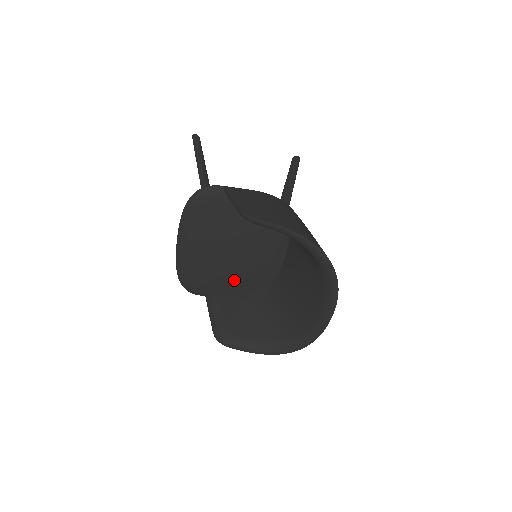
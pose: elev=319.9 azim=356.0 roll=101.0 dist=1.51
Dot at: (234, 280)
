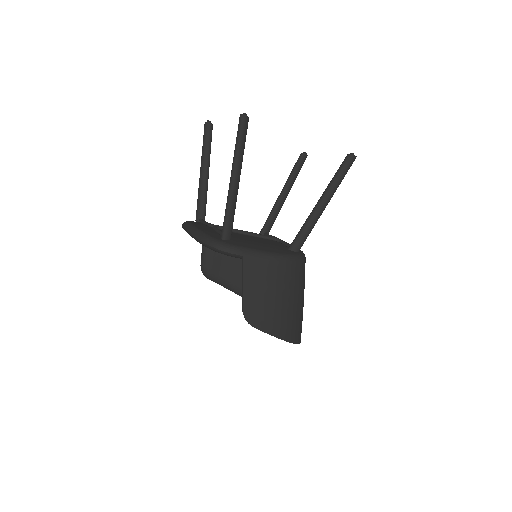
Dot at: occluded
